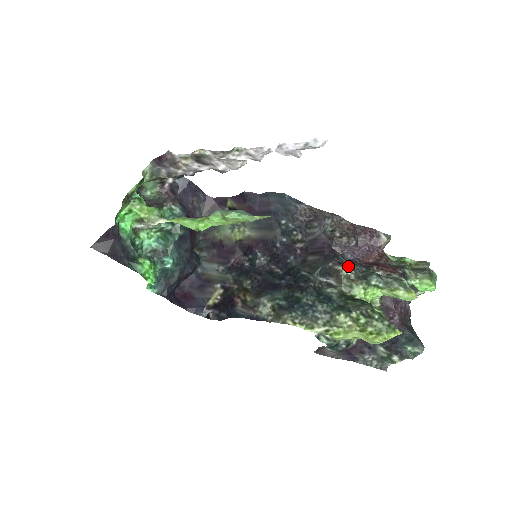
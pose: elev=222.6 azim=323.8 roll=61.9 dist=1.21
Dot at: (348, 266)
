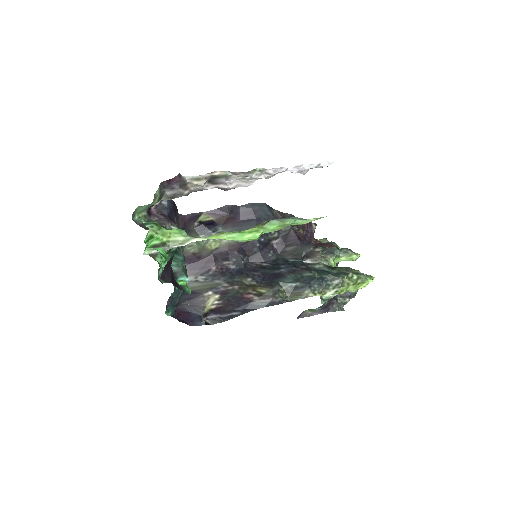
Dot at: (320, 248)
